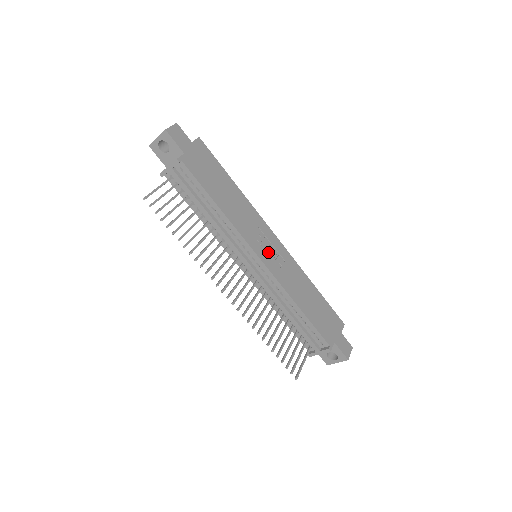
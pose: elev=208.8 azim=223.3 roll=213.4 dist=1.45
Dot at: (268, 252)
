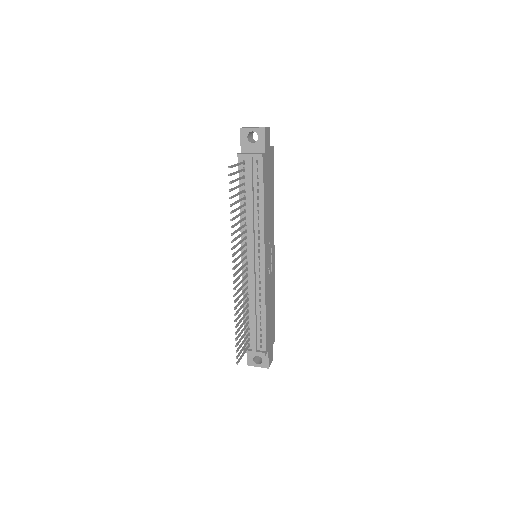
Dot at: (269, 259)
